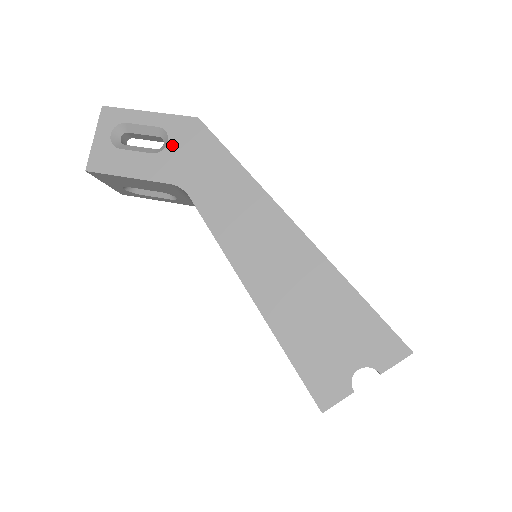
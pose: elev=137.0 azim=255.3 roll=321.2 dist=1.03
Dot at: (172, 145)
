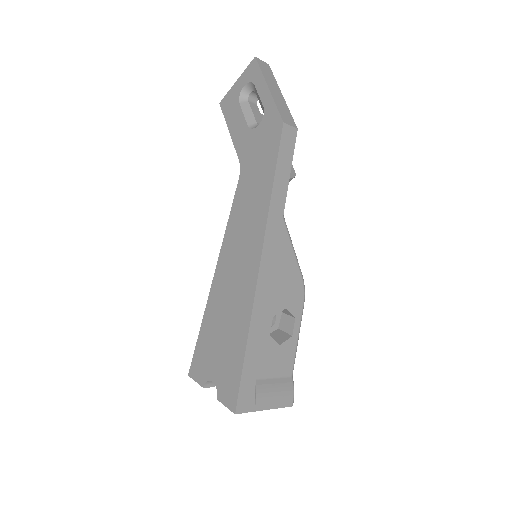
Dot at: (258, 130)
